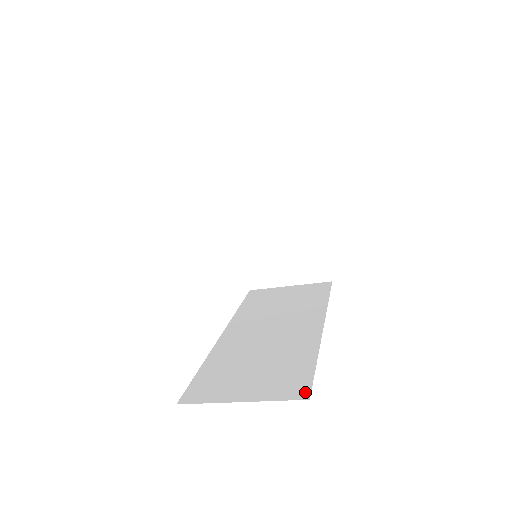
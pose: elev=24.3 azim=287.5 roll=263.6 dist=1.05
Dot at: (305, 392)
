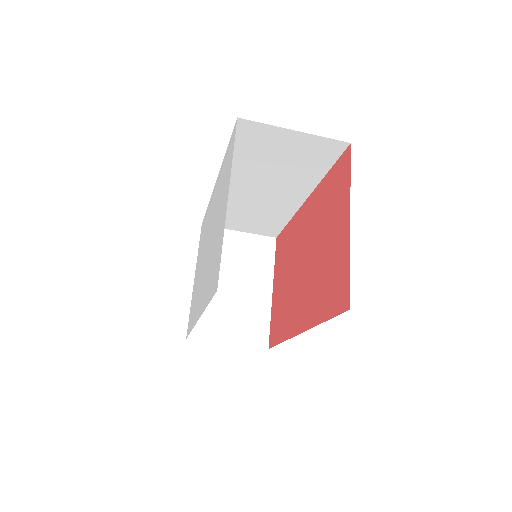
Dot at: occluded
